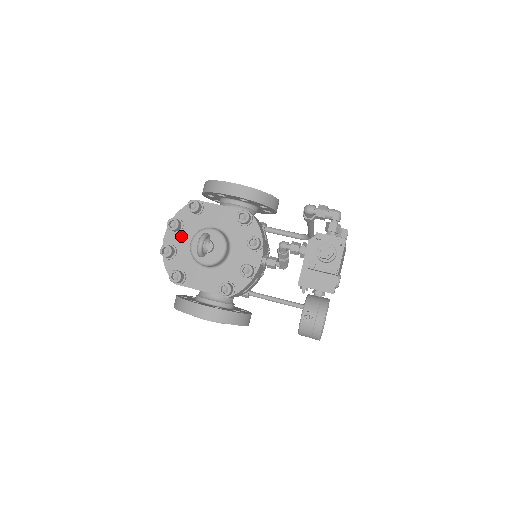
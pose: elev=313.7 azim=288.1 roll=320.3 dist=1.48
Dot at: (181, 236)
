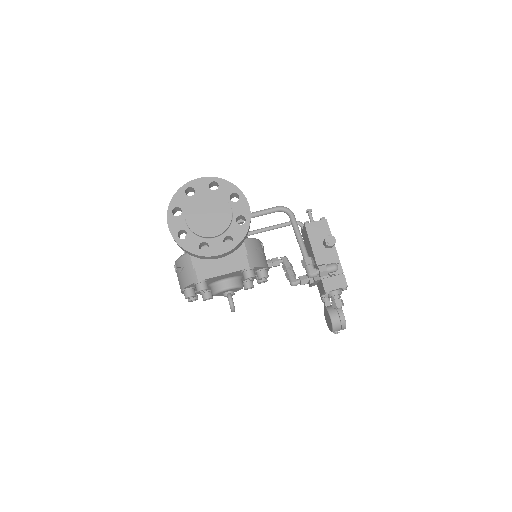
Dot at: occluded
